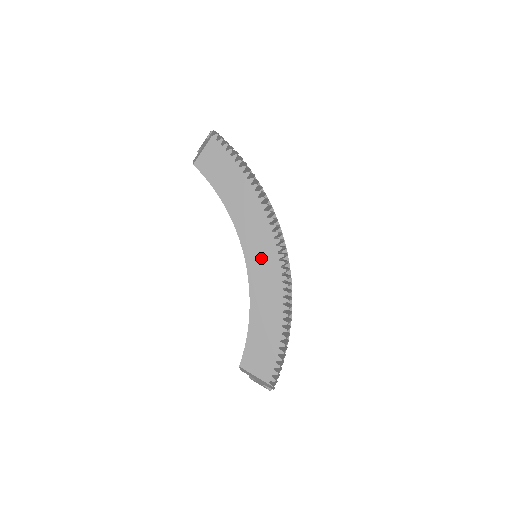
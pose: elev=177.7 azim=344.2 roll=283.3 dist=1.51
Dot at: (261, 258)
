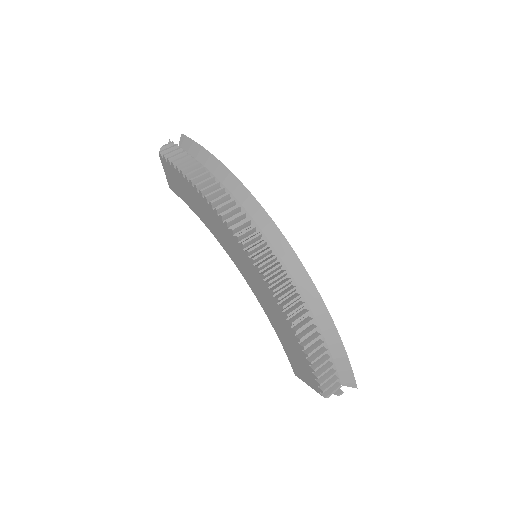
Dot at: (244, 266)
